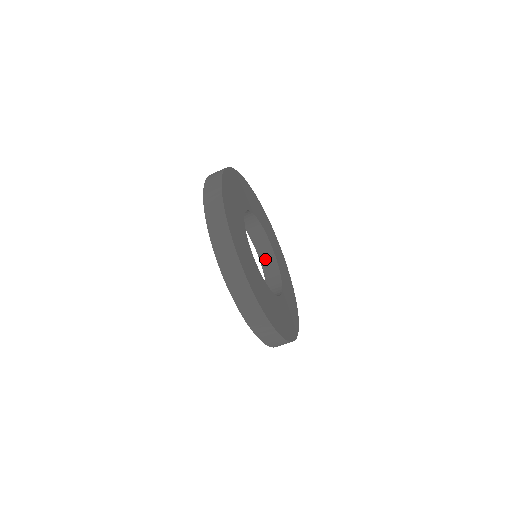
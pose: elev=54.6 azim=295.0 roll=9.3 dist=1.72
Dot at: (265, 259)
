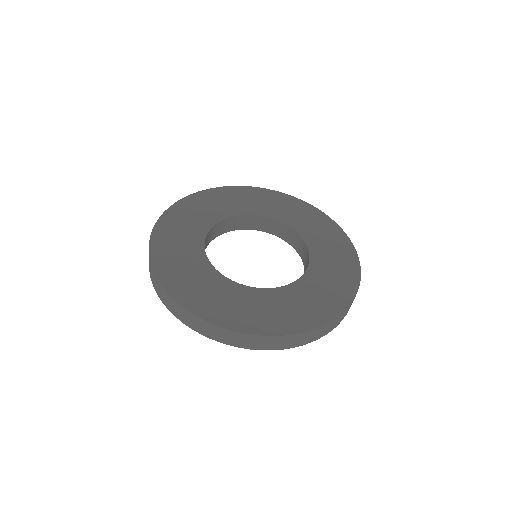
Dot at: (270, 229)
